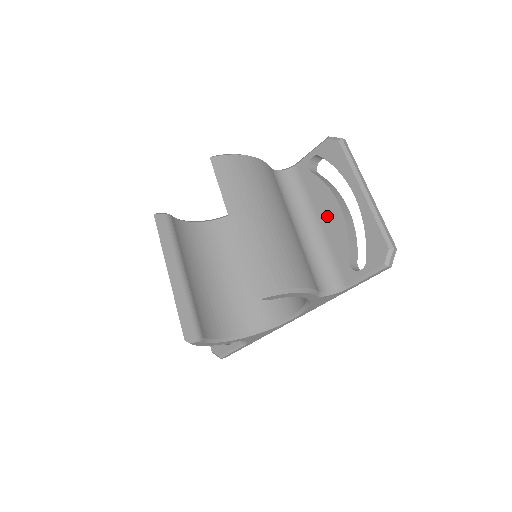
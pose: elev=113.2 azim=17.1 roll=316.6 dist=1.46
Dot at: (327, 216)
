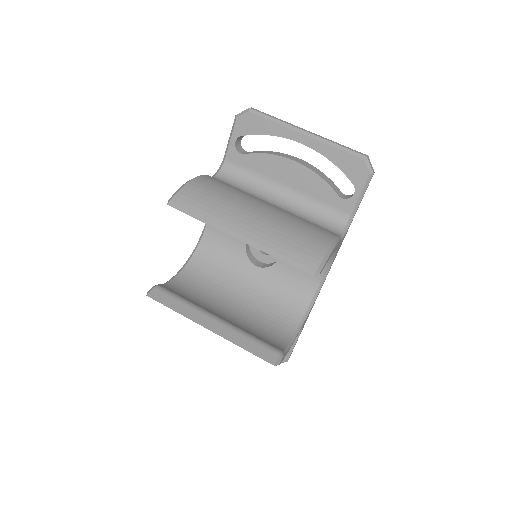
Dot at: (289, 177)
